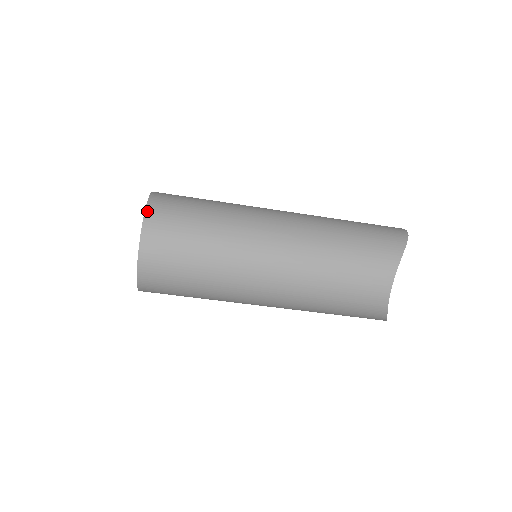
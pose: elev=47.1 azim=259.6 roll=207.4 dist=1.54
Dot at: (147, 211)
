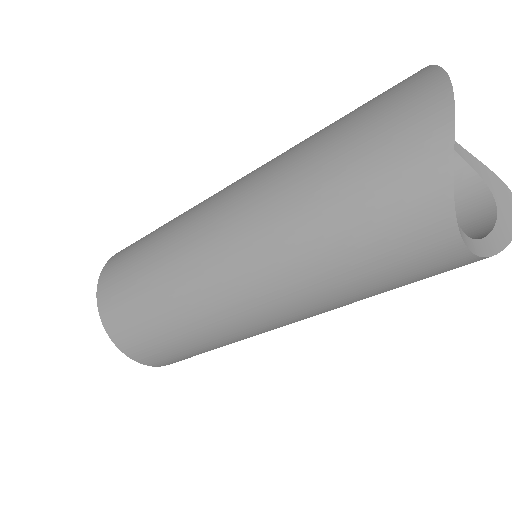
Dot at: (105, 326)
